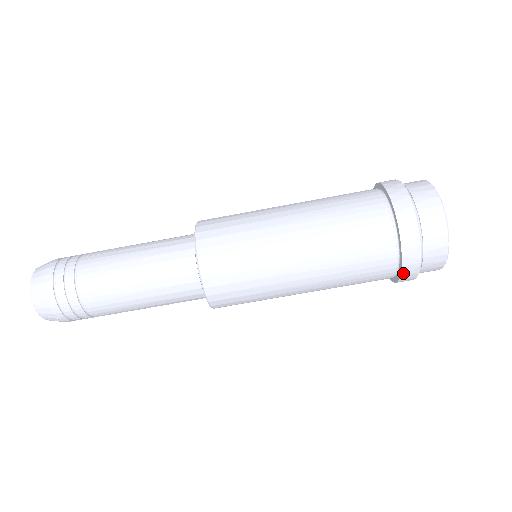
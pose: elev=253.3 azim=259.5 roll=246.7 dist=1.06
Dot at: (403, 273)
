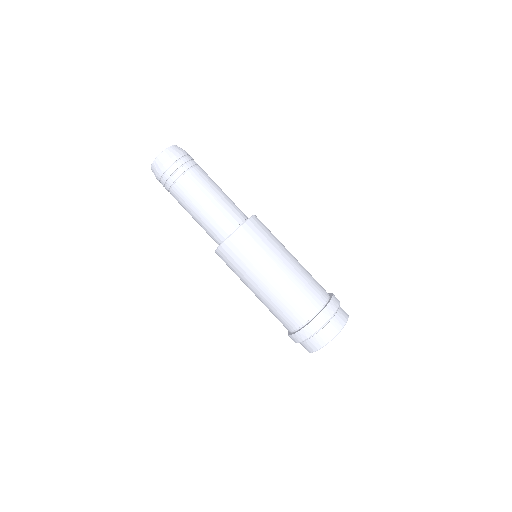
Dot at: (303, 329)
